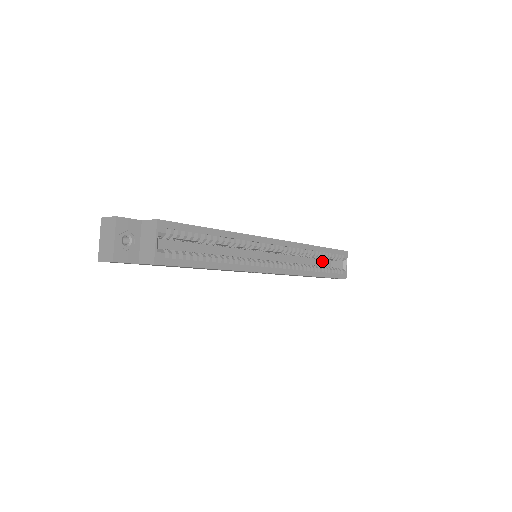
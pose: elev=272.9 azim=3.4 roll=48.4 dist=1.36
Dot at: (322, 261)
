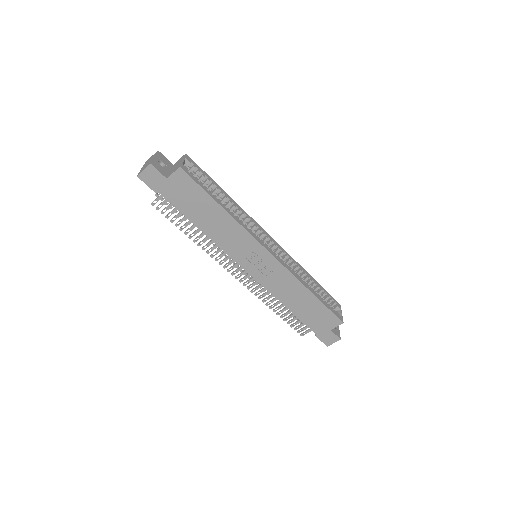
Dot at: occluded
